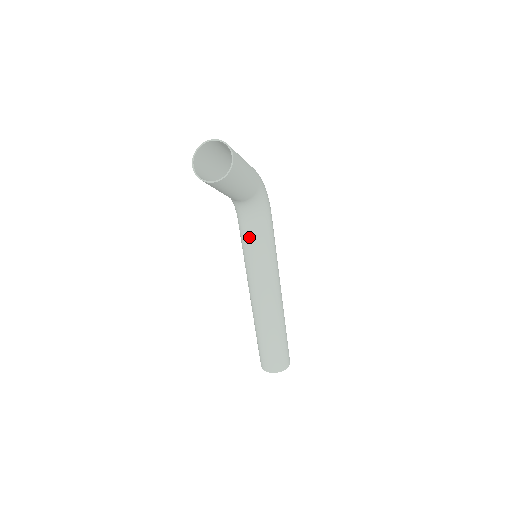
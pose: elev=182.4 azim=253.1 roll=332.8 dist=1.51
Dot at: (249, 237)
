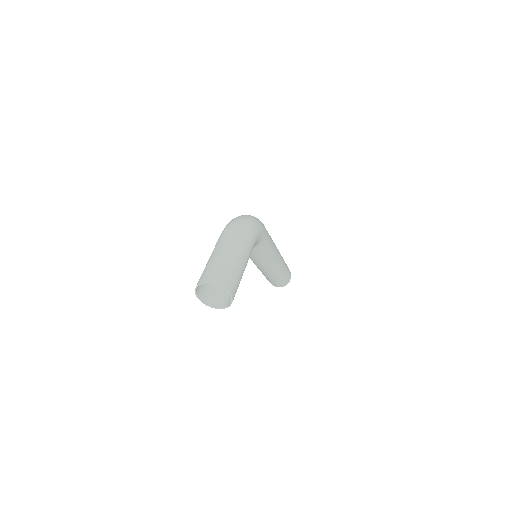
Dot at: occluded
